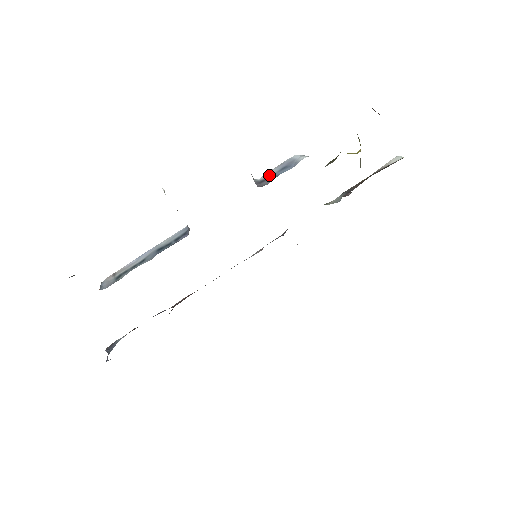
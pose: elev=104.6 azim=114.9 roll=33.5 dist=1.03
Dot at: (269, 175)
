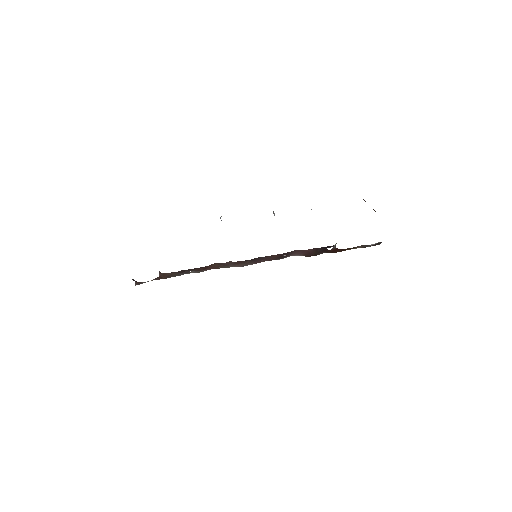
Dot at: occluded
